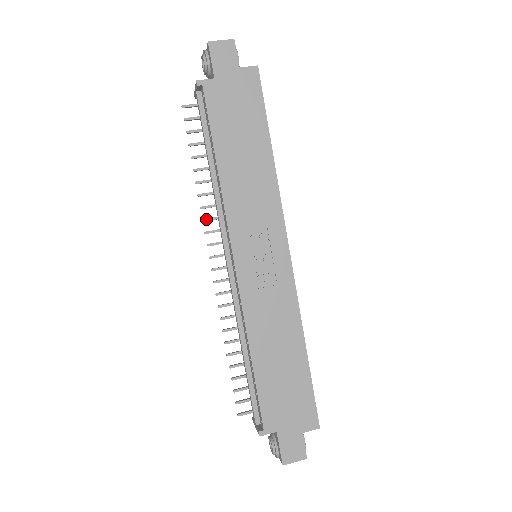
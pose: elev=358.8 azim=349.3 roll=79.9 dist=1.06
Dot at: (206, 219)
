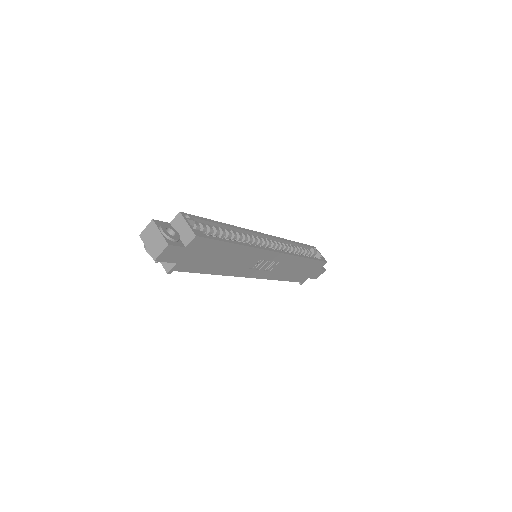
Dot at: occluded
